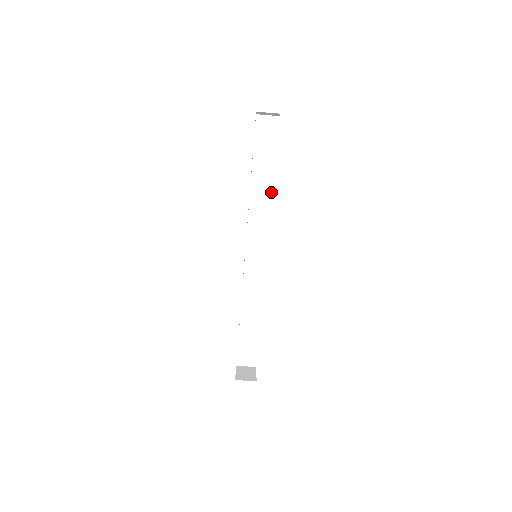
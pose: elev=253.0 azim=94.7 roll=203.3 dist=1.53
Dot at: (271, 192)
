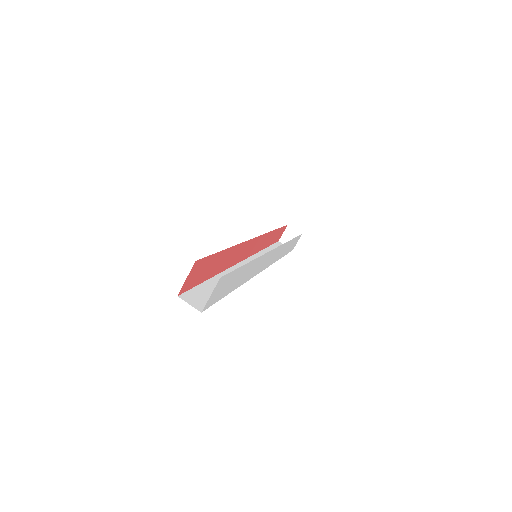
Dot at: occluded
